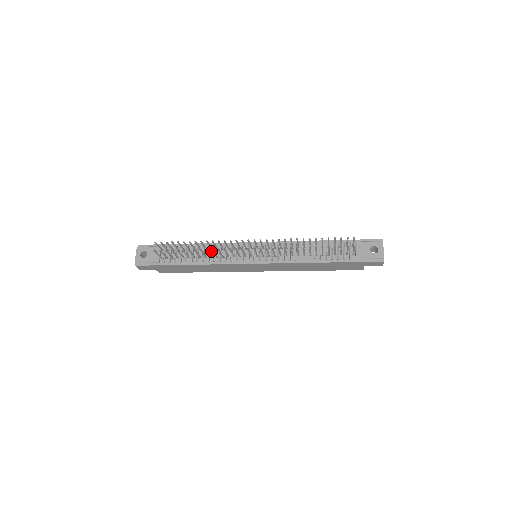
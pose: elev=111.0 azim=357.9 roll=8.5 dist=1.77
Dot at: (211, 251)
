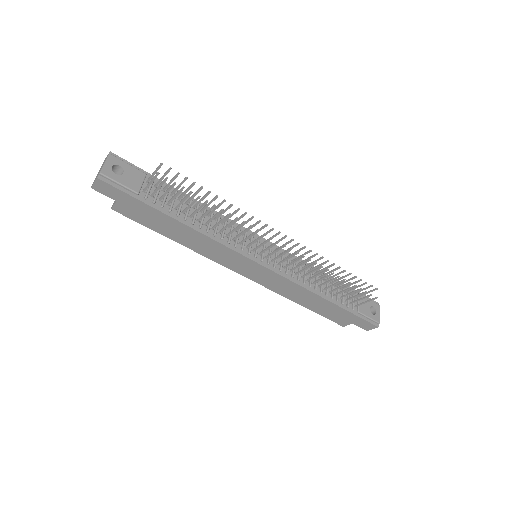
Dot at: (213, 220)
